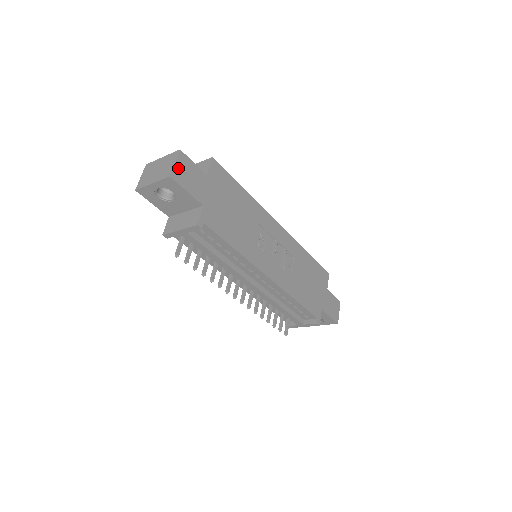
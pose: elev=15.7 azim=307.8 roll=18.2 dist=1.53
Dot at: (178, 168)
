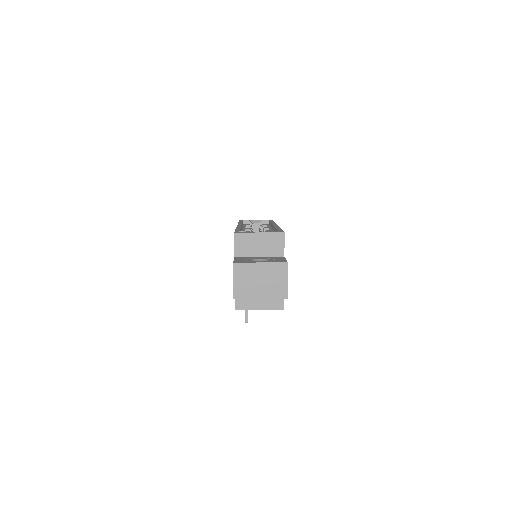
Dot at: (287, 282)
